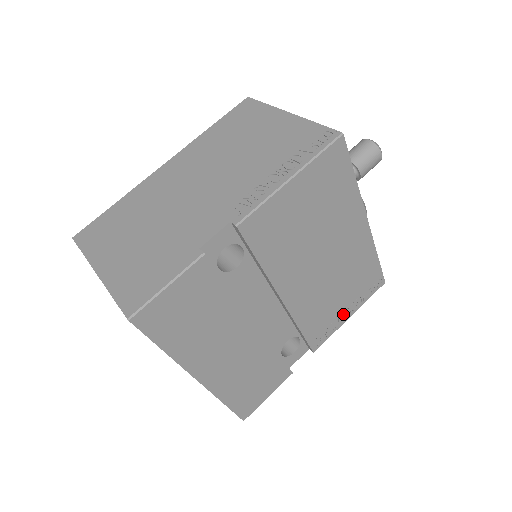
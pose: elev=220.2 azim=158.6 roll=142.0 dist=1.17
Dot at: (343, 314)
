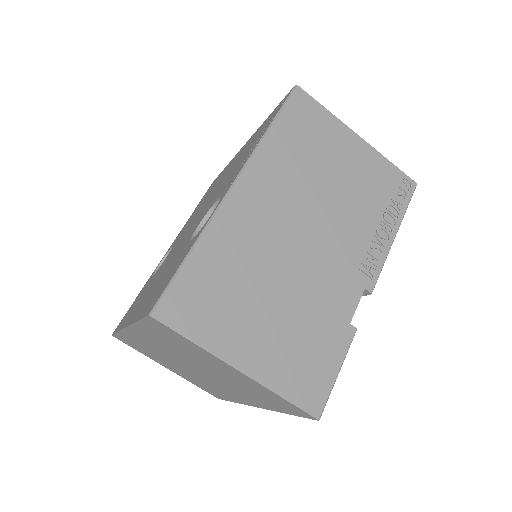
Dot at: occluded
